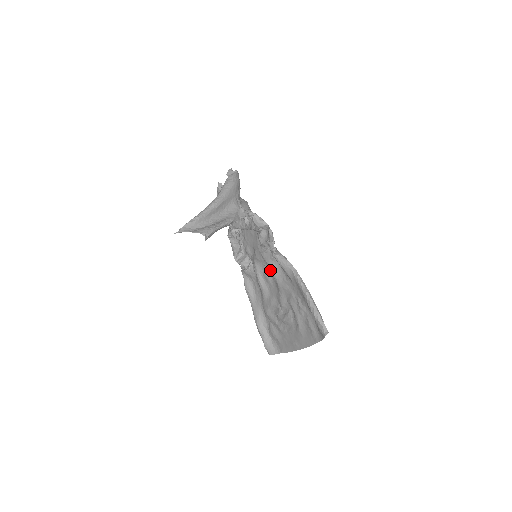
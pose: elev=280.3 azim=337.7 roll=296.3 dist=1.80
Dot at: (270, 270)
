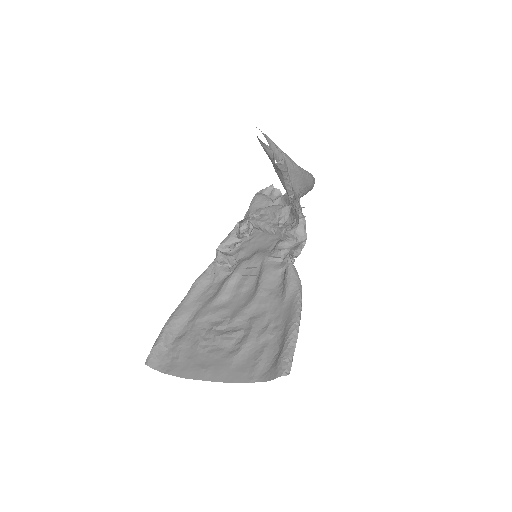
Dot at: (261, 277)
